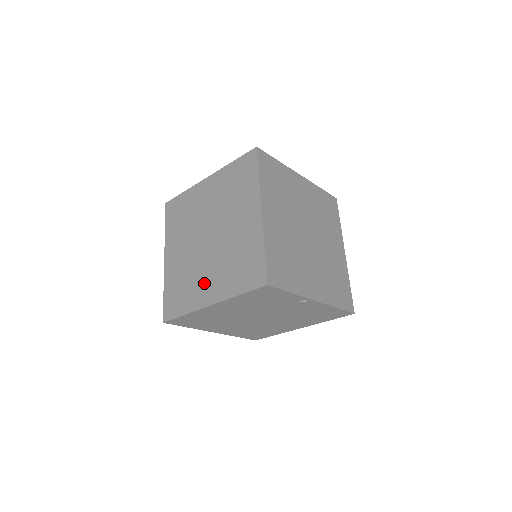
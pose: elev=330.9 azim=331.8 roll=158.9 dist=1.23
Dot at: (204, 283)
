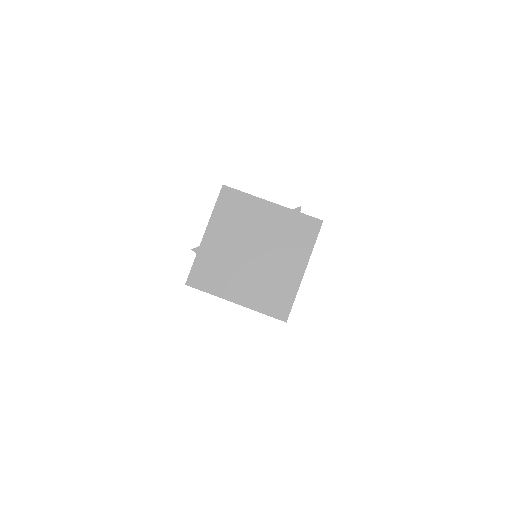
Dot at: (237, 284)
